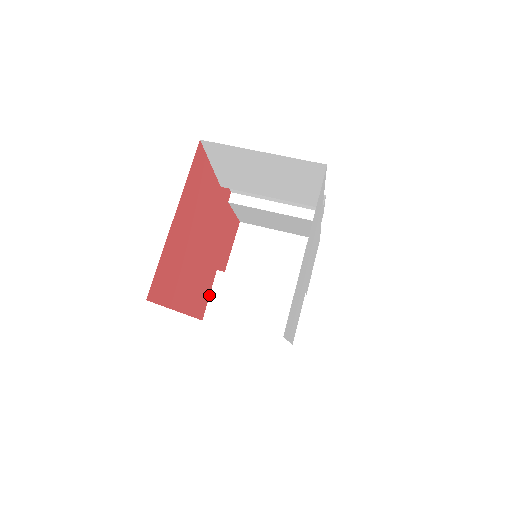
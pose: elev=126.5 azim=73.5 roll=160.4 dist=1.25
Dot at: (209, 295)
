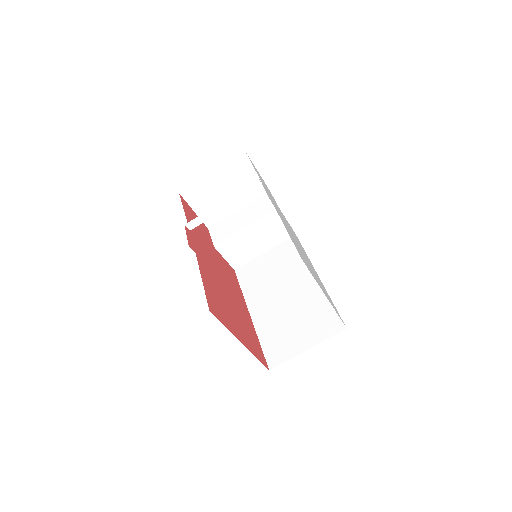
Dot at: (224, 259)
